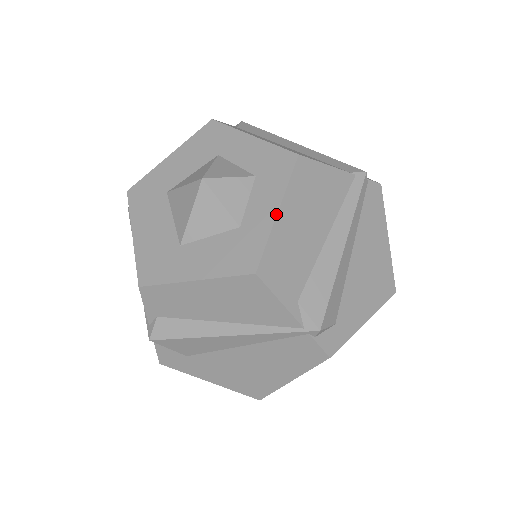
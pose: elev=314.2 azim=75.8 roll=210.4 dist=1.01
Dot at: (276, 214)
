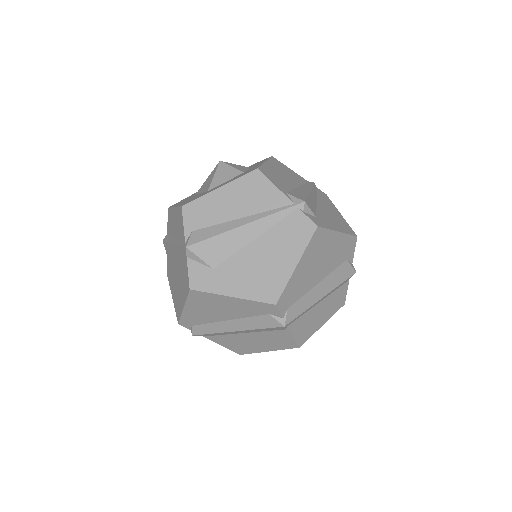
Dot at: (264, 162)
